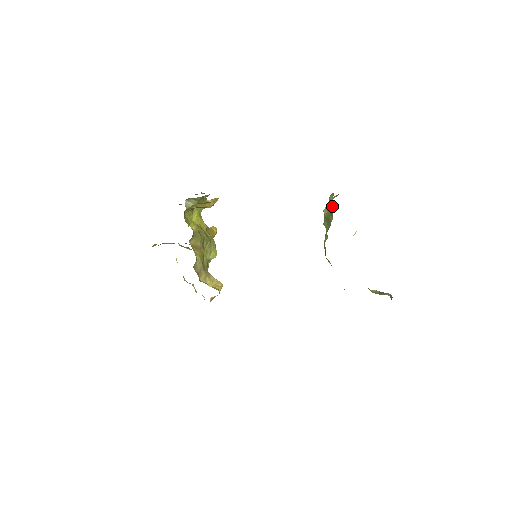
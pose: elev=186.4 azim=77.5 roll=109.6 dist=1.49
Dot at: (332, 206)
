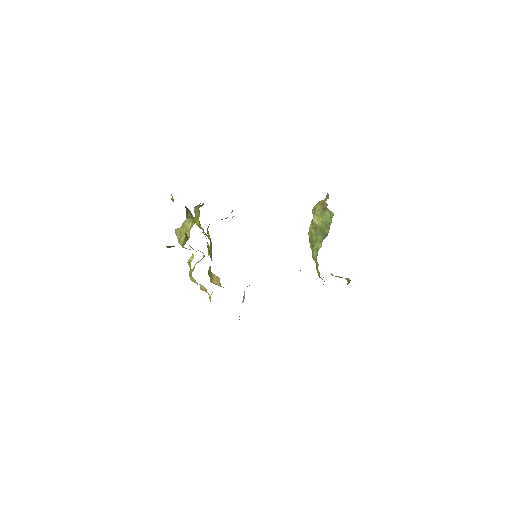
Dot at: (328, 221)
